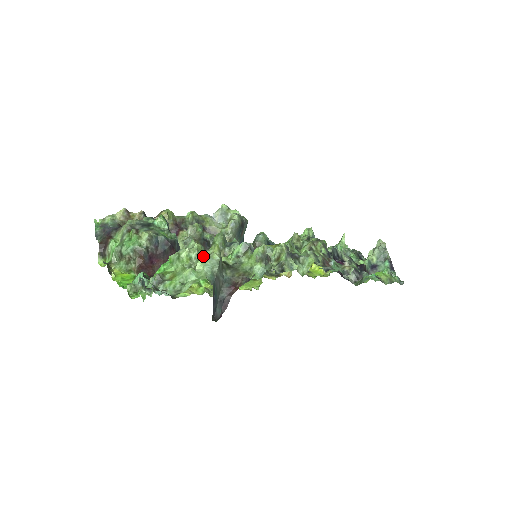
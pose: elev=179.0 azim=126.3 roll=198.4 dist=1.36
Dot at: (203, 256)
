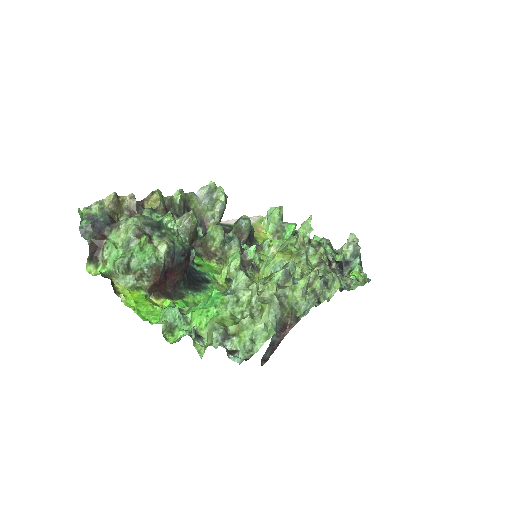
Dot at: (261, 298)
